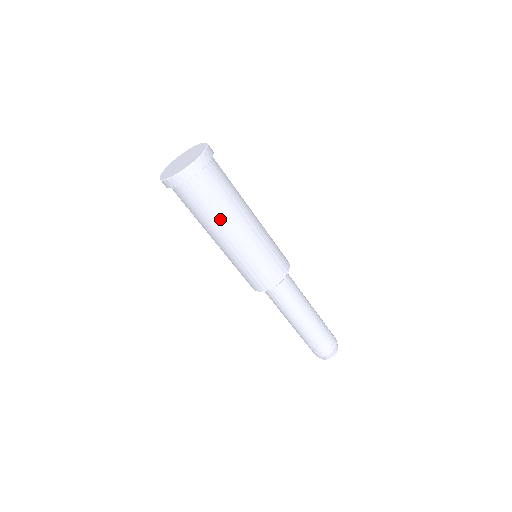
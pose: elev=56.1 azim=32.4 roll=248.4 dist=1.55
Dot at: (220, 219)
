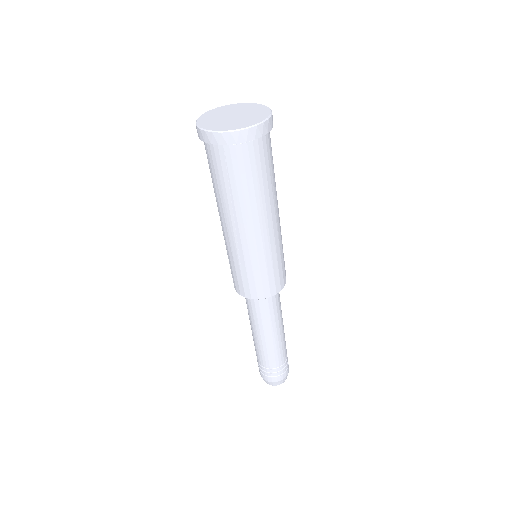
Dot at: (263, 199)
